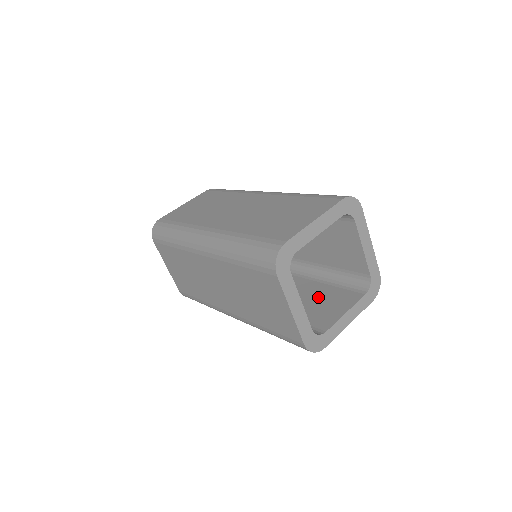
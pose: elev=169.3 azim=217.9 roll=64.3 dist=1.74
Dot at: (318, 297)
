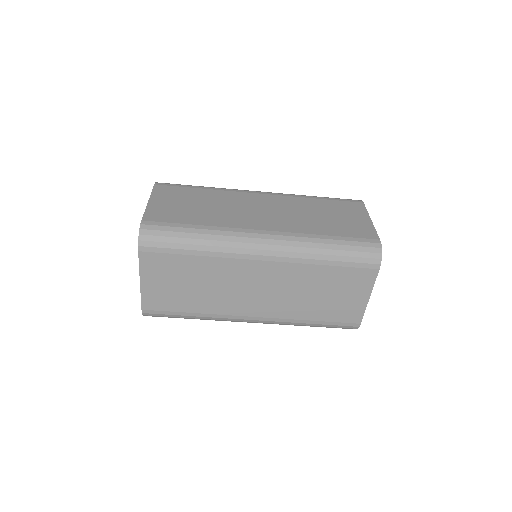
Dot at: occluded
